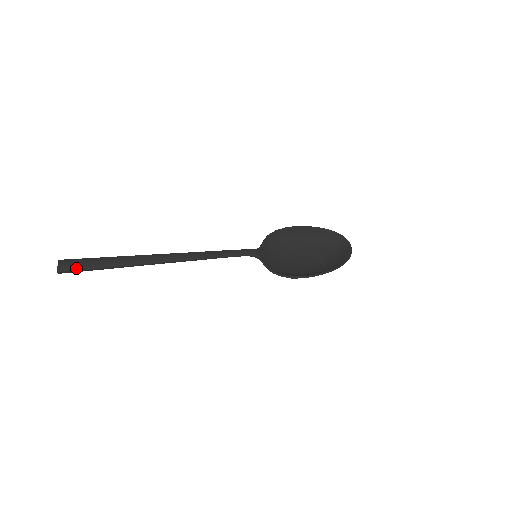
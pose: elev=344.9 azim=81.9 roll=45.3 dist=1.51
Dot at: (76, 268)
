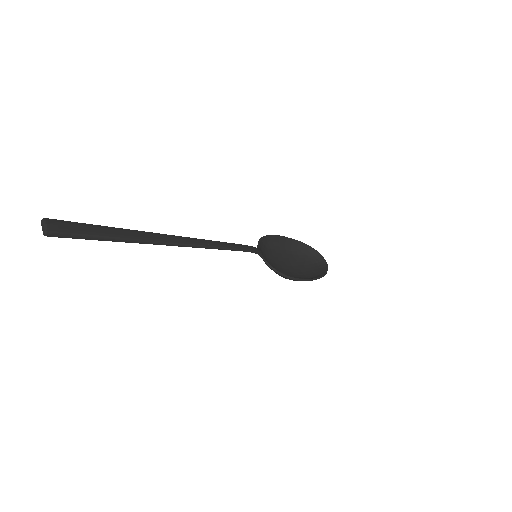
Dot at: (73, 232)
